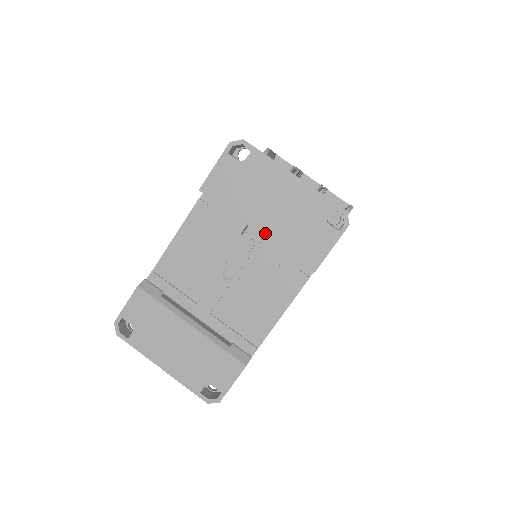
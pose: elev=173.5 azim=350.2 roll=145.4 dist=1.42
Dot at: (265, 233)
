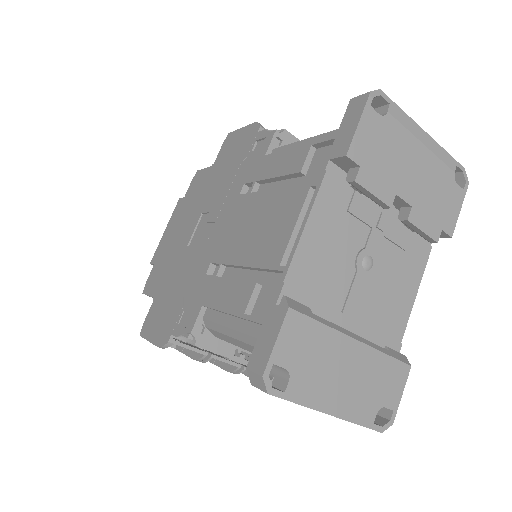
Dot at: (412, 202)
